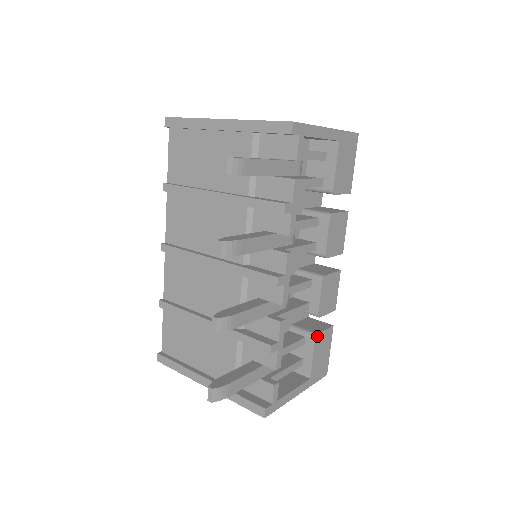
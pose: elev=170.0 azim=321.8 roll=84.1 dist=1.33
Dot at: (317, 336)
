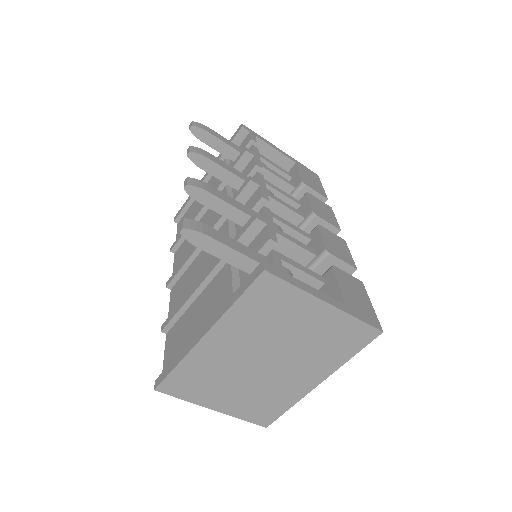
Dot at: (335, 268)
